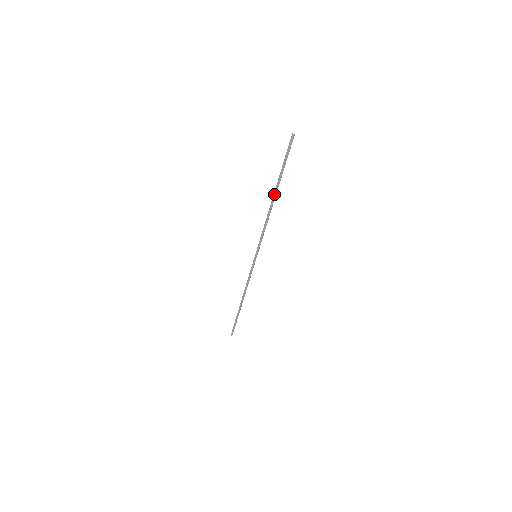
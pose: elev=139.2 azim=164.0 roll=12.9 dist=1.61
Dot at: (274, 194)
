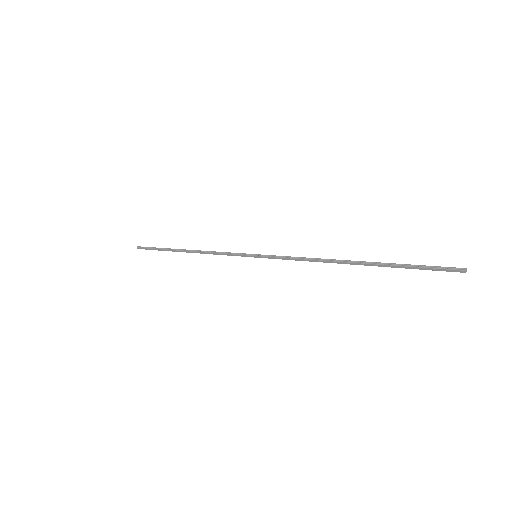
Dot at: (357, 263)
